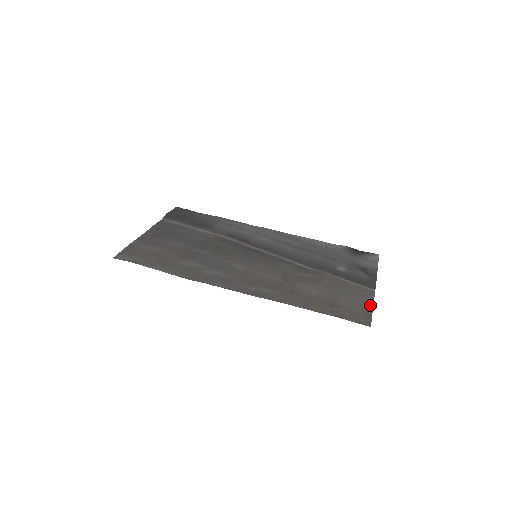
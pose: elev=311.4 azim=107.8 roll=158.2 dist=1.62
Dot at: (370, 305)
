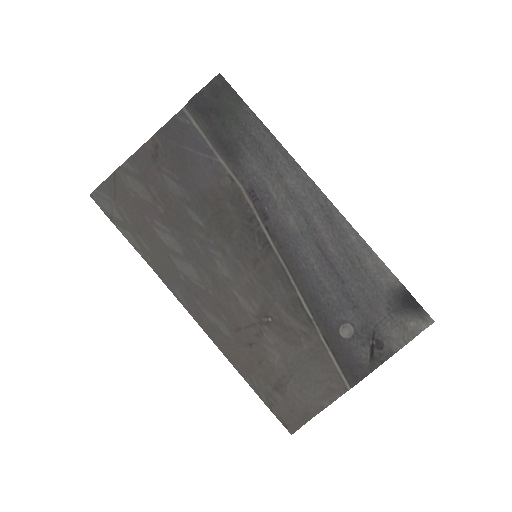
Dot at: (321, 407)
